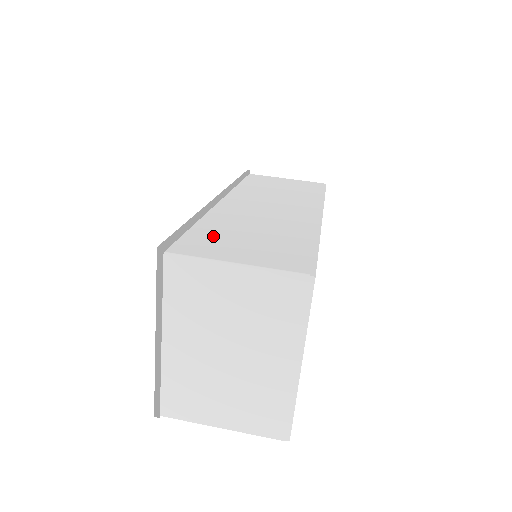
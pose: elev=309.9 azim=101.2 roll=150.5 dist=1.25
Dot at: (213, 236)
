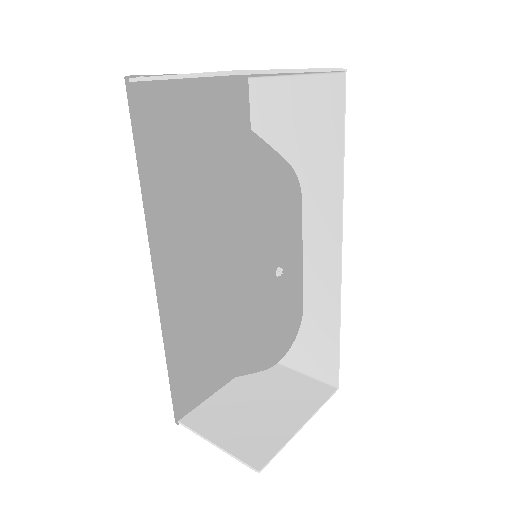
Dot at: (270, 125)
